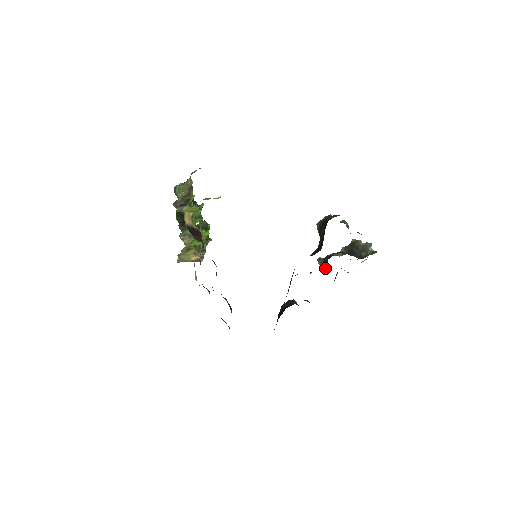
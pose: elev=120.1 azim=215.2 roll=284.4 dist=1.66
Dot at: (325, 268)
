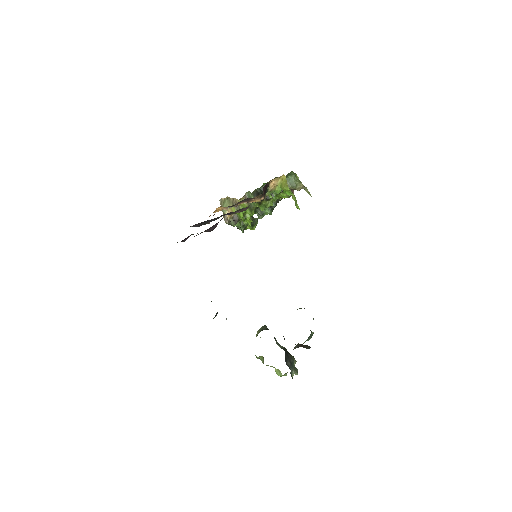
Dot at: occluded
